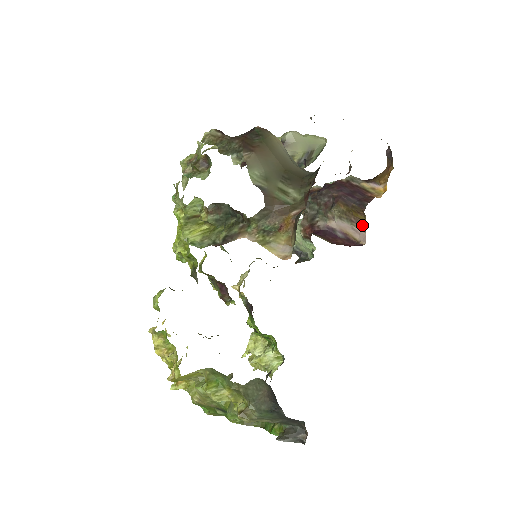
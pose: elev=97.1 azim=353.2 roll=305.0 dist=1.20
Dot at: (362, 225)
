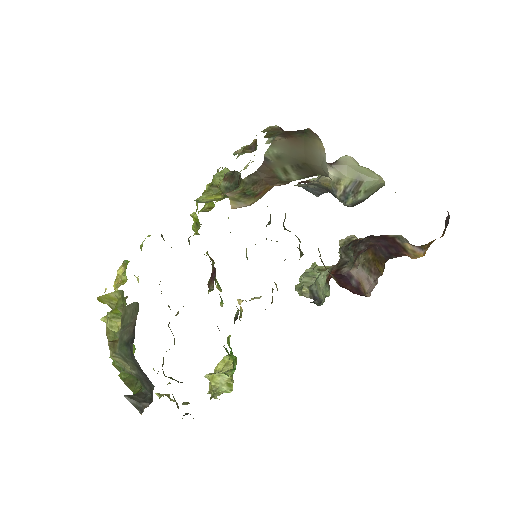
Dot at: (377, 277)
